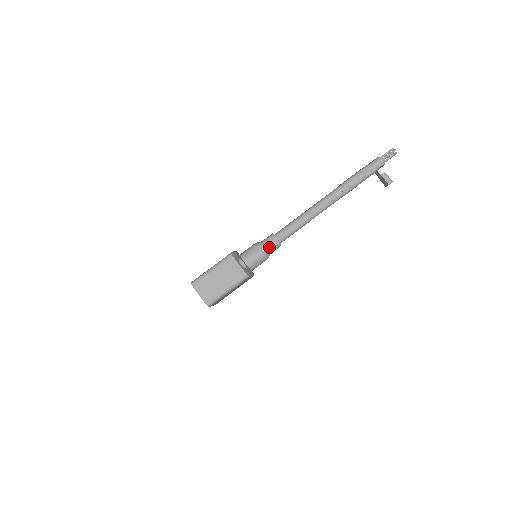
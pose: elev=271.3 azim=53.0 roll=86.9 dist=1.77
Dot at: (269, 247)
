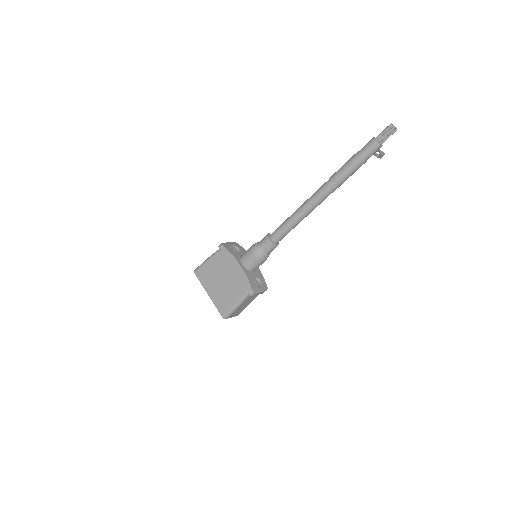
Dot at: occluded
